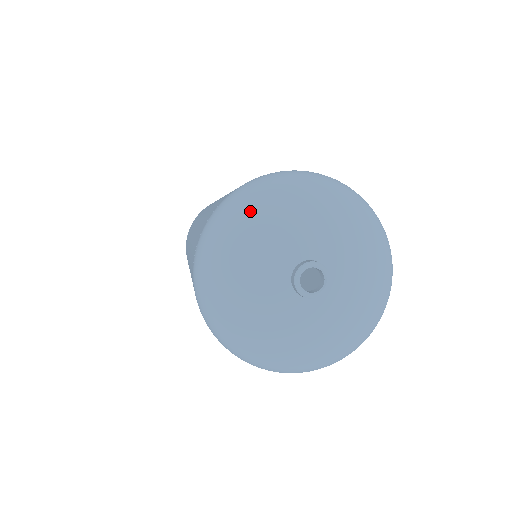
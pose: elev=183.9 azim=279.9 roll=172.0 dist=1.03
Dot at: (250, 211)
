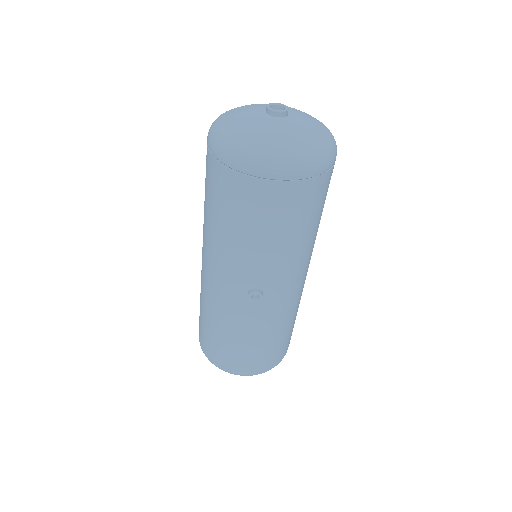
Dot at: occluded
